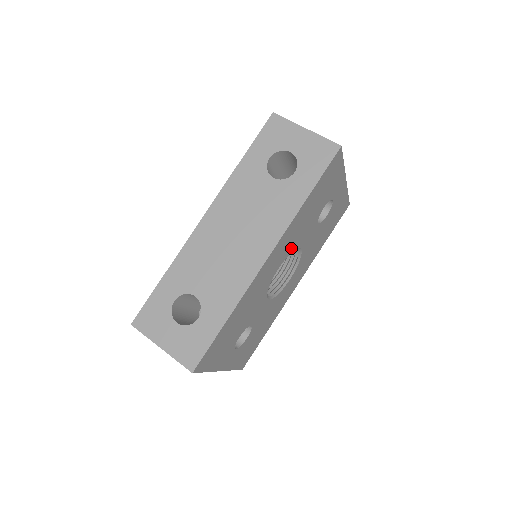
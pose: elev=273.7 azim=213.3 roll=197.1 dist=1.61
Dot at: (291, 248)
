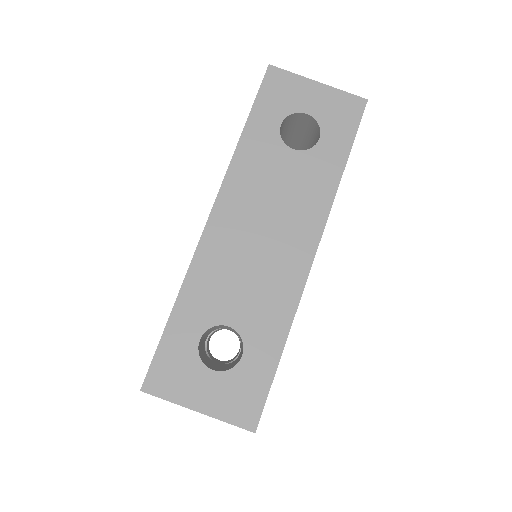
Dot at: occluded
